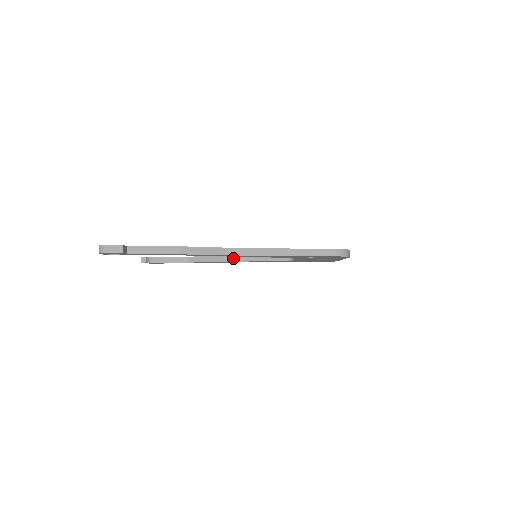
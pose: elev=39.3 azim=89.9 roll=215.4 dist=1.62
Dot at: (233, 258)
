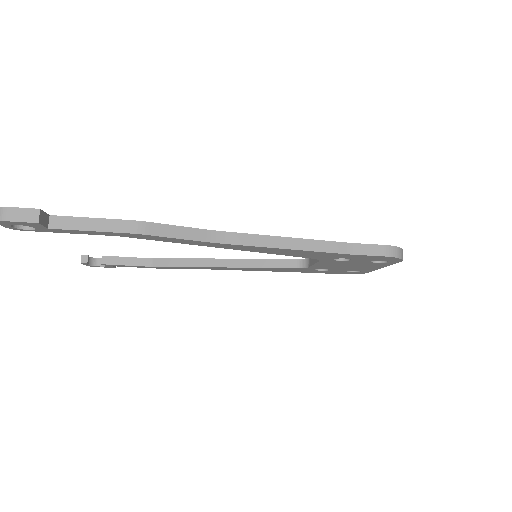
Dot at: (217, 262)
